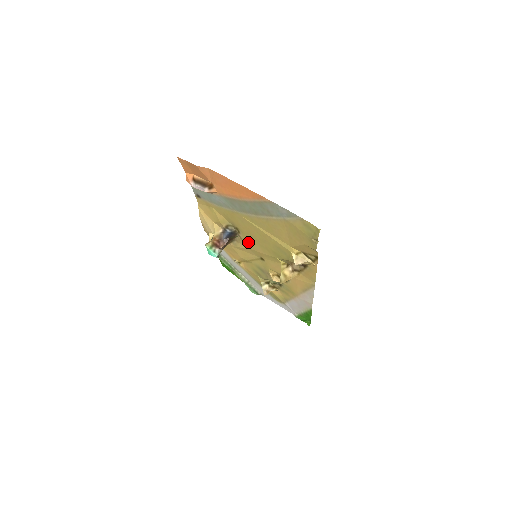
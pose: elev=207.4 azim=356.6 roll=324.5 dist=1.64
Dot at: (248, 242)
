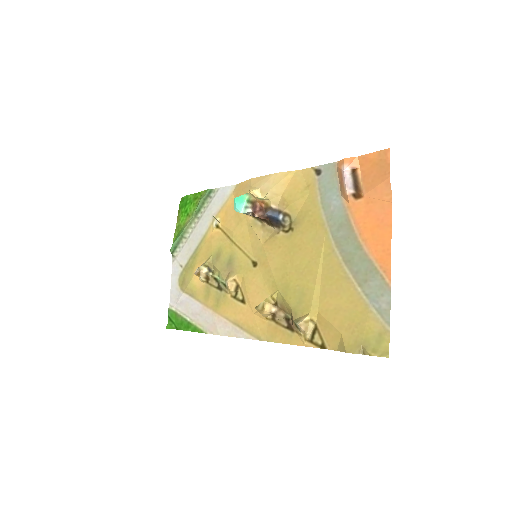
Dot at: (276, 245)
